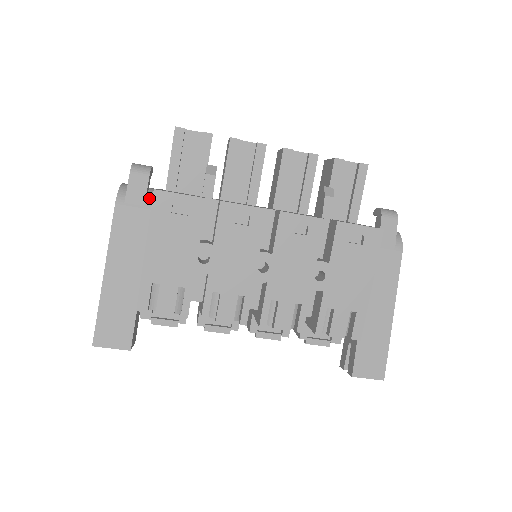
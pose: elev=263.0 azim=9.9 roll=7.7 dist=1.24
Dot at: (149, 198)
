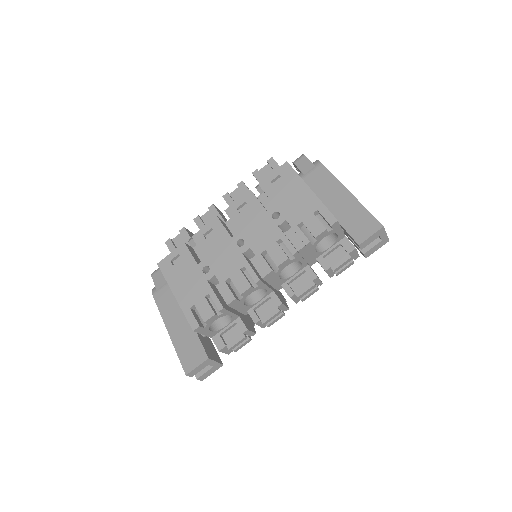
Dot at: occluded
